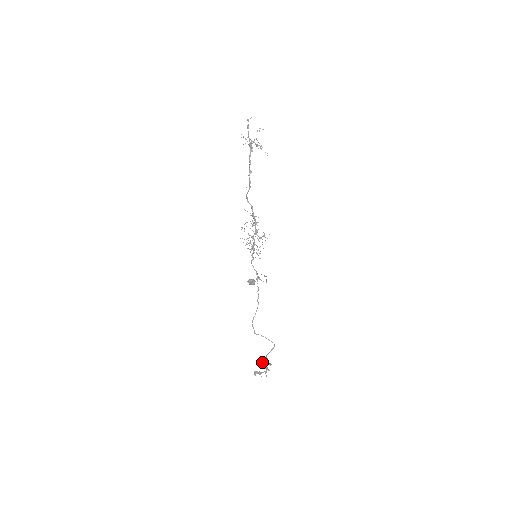
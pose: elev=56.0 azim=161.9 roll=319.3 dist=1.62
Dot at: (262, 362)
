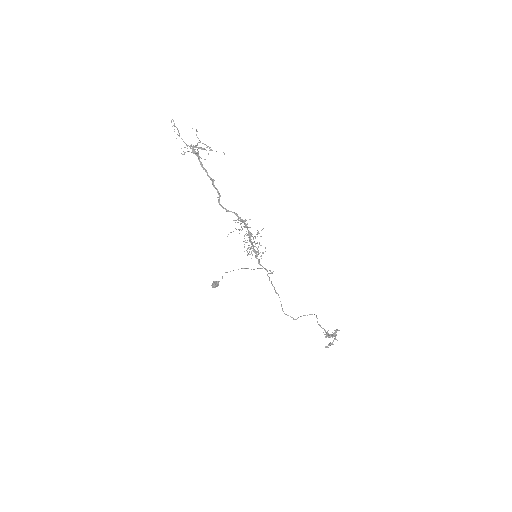
Dot at: (327, 334)
